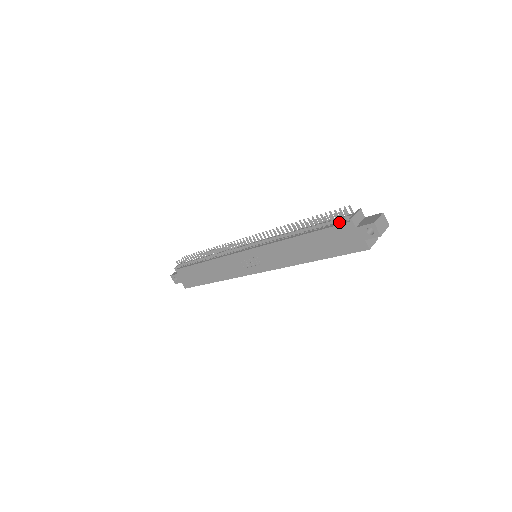
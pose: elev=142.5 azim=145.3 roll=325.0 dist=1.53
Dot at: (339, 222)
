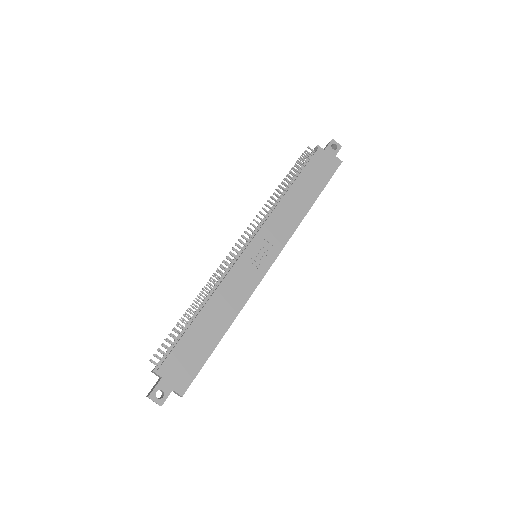
Dot at: (309, 159)
